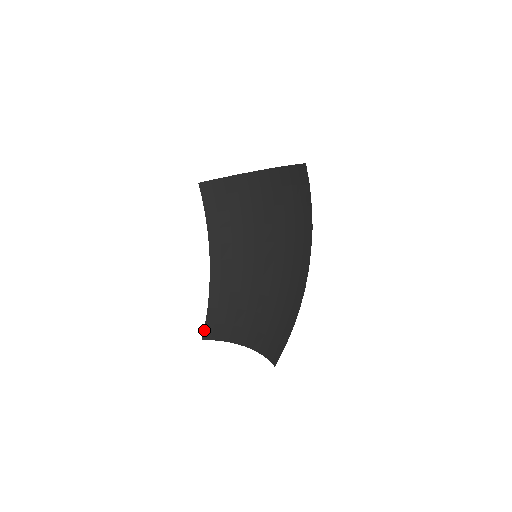
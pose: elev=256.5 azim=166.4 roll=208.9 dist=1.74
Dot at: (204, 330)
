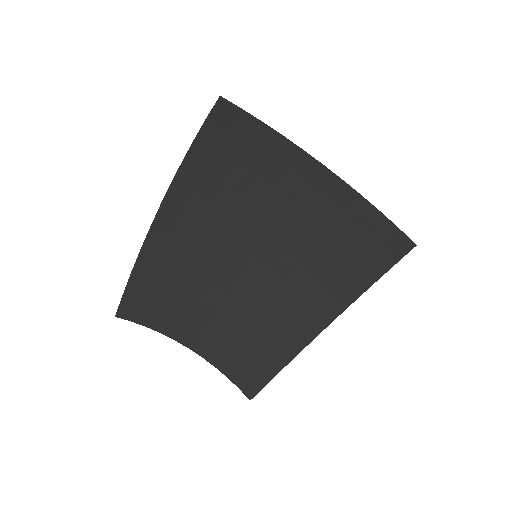
Dot at: (121, 303)
